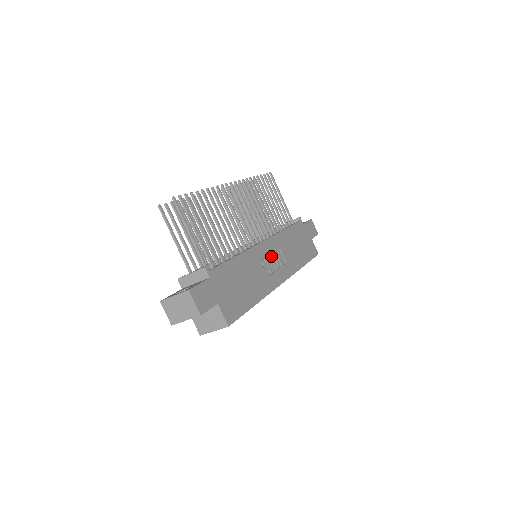
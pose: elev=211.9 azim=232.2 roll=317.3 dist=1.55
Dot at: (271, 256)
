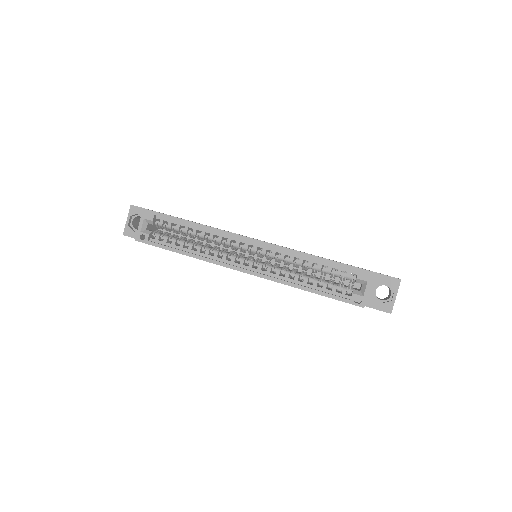
Dot at: occluded
